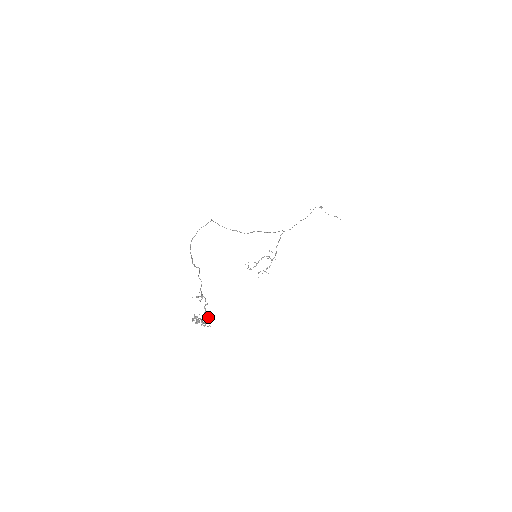
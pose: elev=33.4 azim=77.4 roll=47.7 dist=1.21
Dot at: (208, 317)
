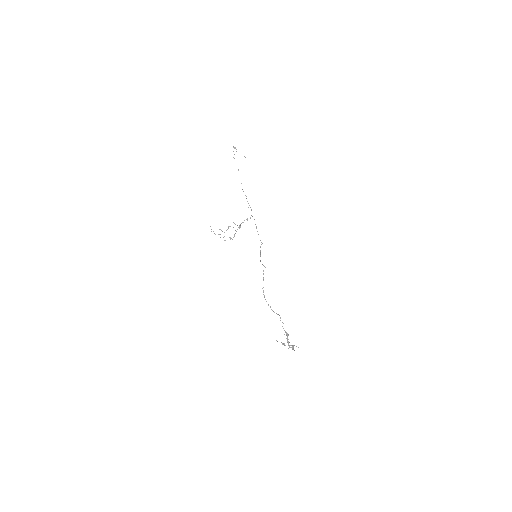
Dot at: occluded
